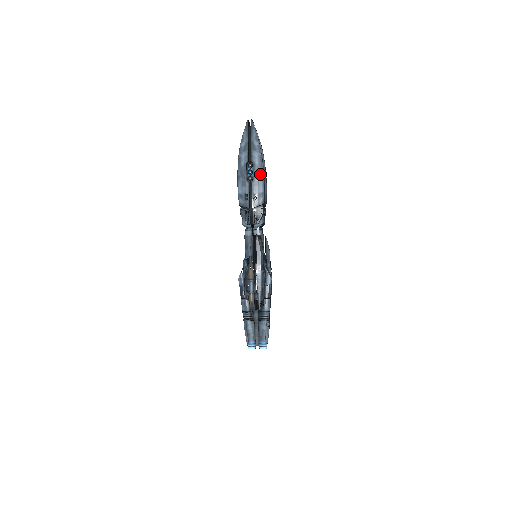
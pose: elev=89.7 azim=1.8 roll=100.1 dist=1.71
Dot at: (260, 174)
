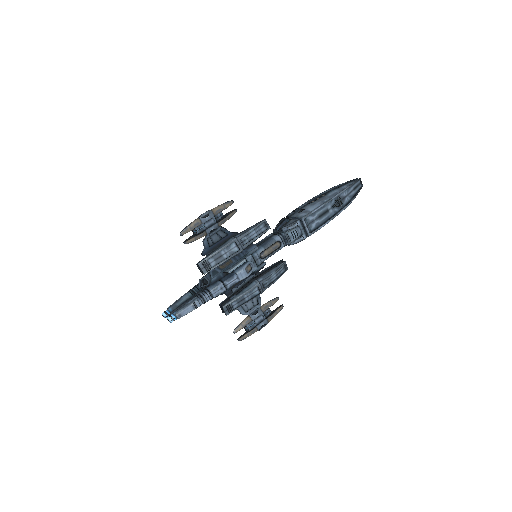
Dot at: (323, 201)
